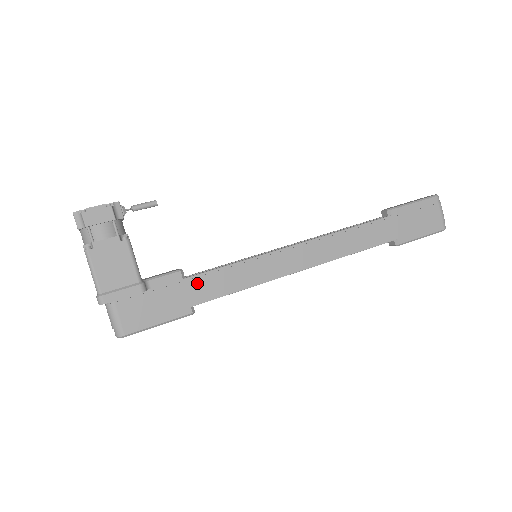
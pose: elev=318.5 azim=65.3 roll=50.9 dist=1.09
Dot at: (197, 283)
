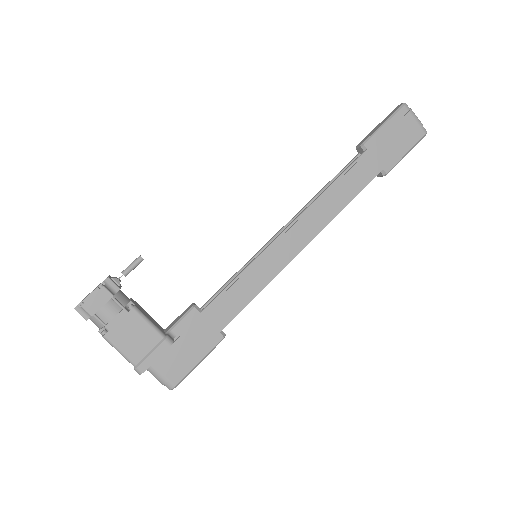
Dot at: (215, 310)
